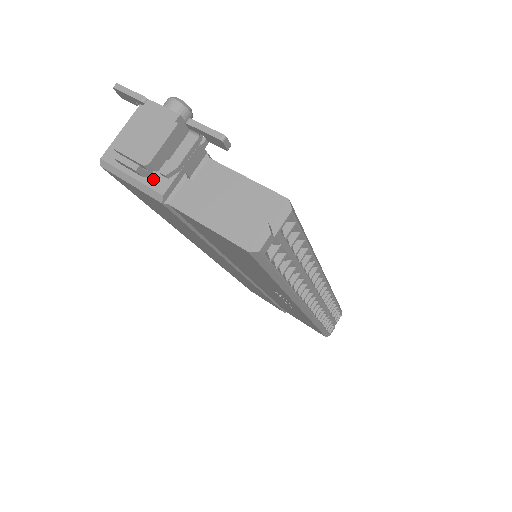
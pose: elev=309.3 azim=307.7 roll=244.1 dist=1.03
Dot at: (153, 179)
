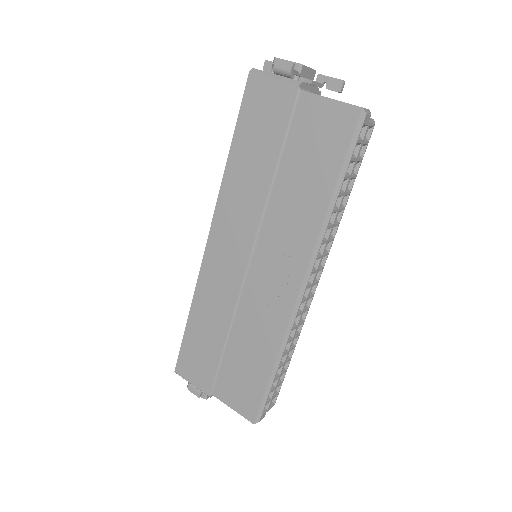
Dot at: (293, 79)
